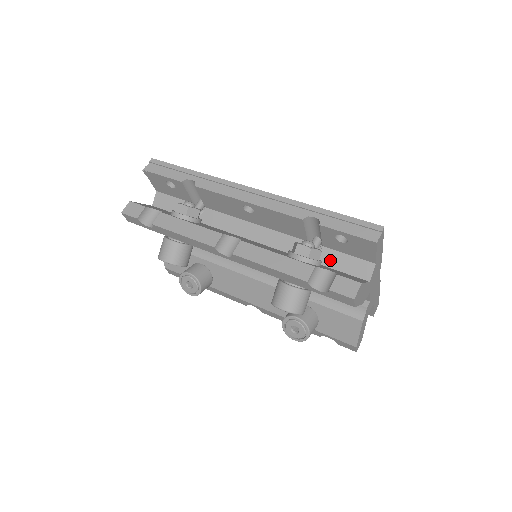
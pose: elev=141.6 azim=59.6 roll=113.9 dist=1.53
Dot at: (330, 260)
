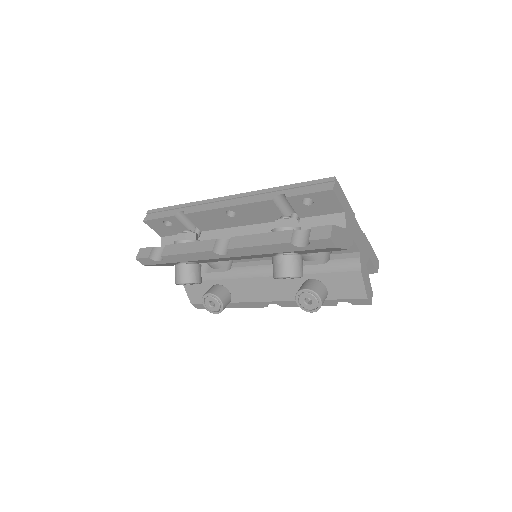
Dot at: (309, 226)
